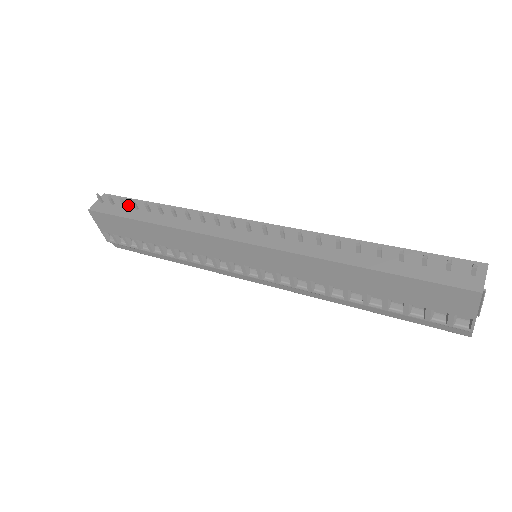
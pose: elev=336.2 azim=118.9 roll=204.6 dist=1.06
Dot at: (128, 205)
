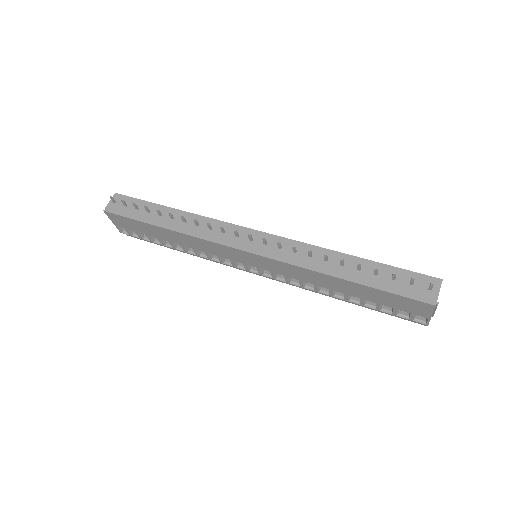
Dot at: (140, 207)
